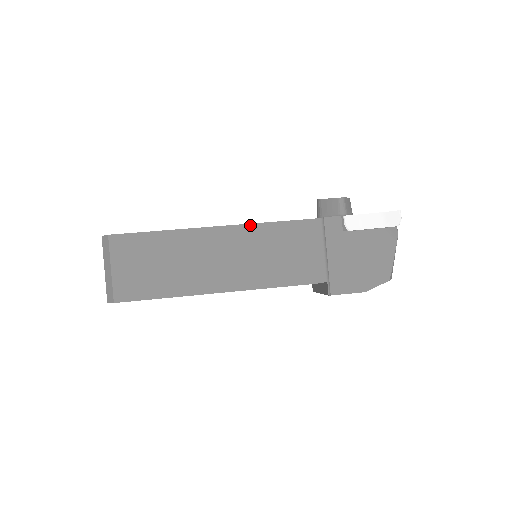
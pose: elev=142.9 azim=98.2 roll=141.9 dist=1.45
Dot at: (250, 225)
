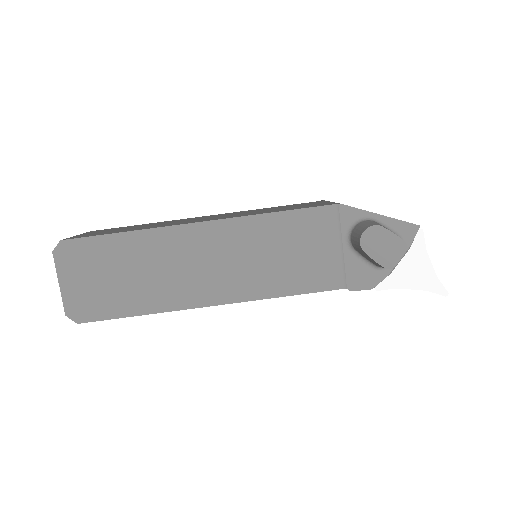
Dot at: (253, 300)
